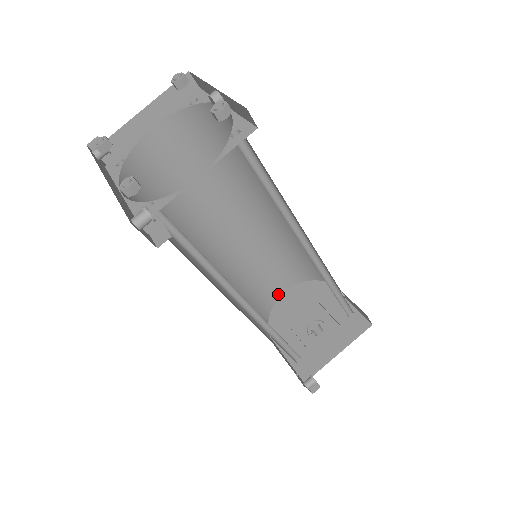
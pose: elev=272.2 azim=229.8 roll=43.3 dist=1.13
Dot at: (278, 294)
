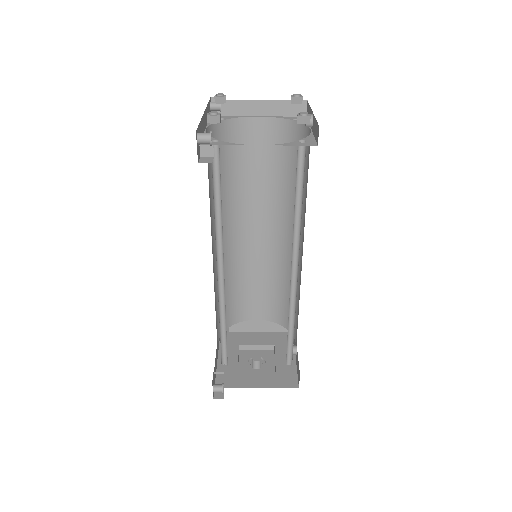
Dot at: (251, 316)
